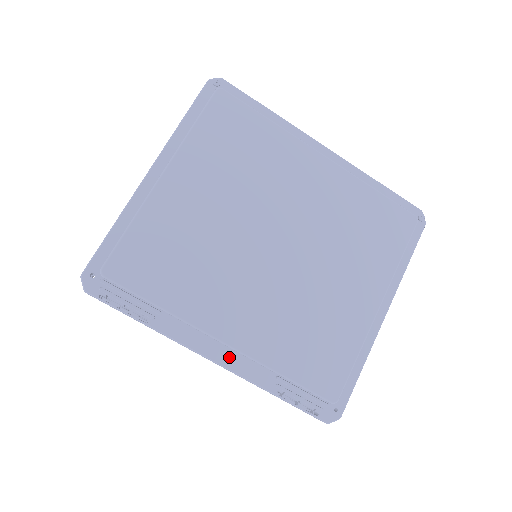
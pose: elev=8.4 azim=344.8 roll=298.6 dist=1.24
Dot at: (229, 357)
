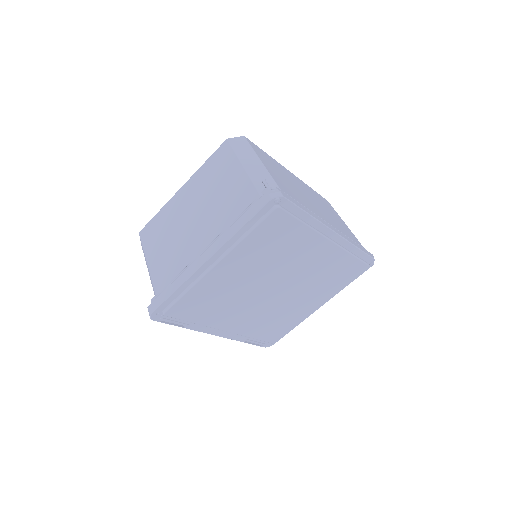
Dot at: (226, 334)
